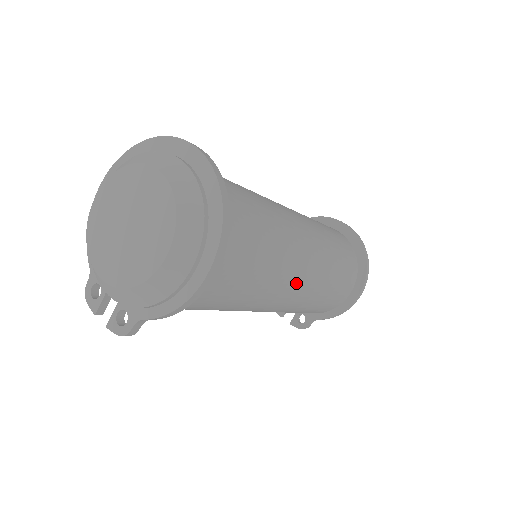
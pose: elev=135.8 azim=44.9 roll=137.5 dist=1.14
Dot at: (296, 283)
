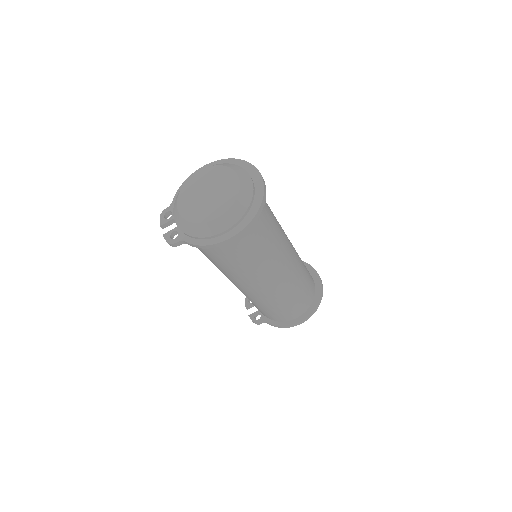
Dot at: (268, 282)
